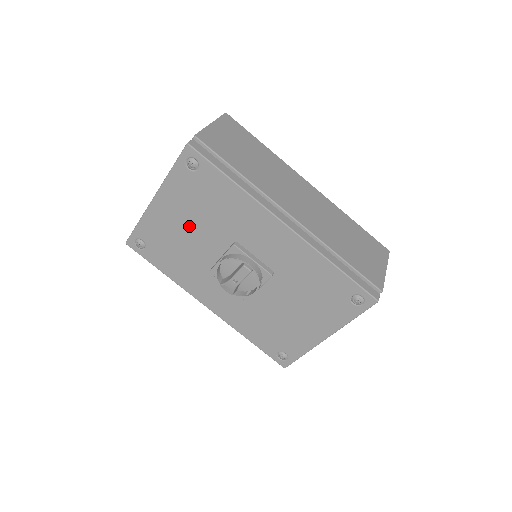
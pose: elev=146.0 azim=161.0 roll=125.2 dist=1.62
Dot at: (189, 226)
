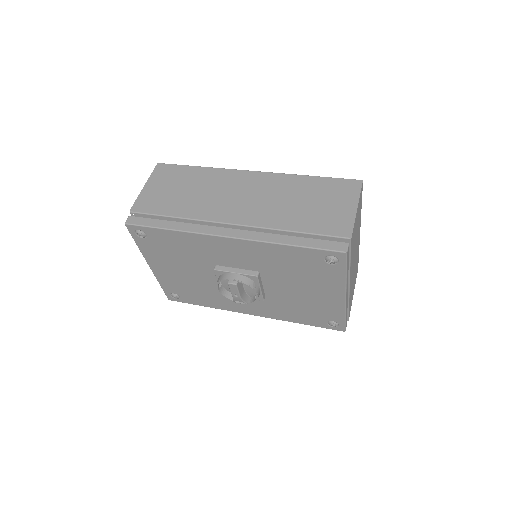
Dot at: (183, 271)
